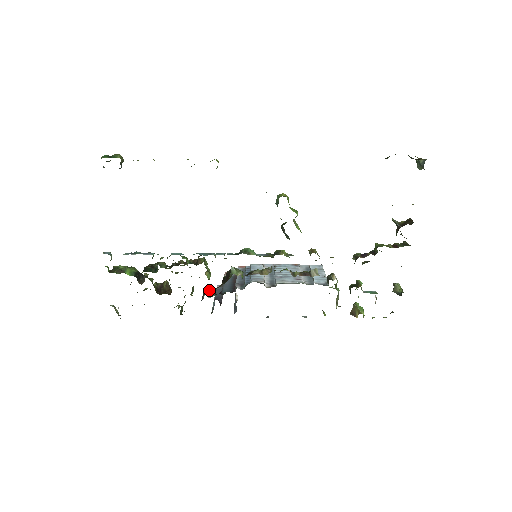
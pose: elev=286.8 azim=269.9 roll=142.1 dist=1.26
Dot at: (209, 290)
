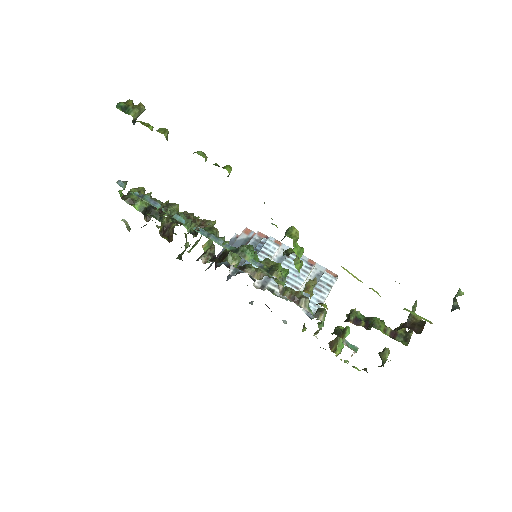
Dot at: (210, 251)
